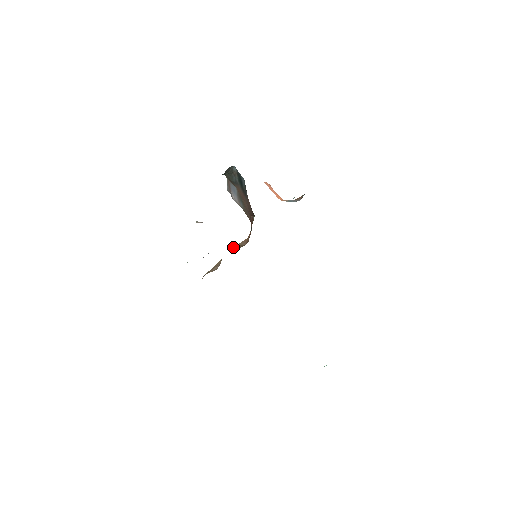
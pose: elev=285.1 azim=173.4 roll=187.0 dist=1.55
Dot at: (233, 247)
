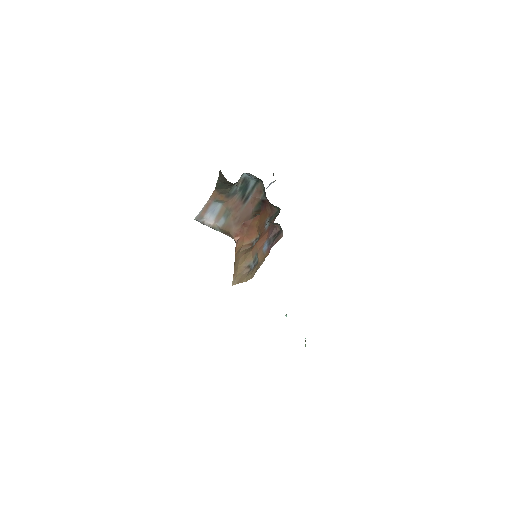
Dot at: (242, 253)
